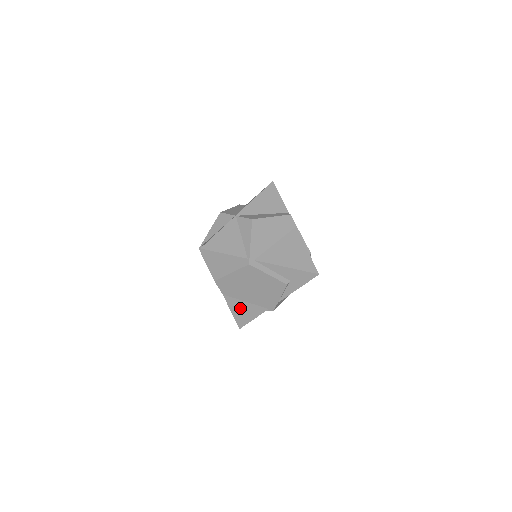
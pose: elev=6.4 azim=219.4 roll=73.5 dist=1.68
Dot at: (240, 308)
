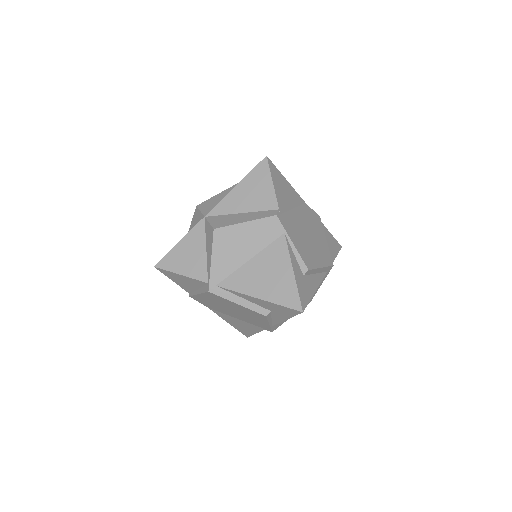
Dot at: (235, 322)
